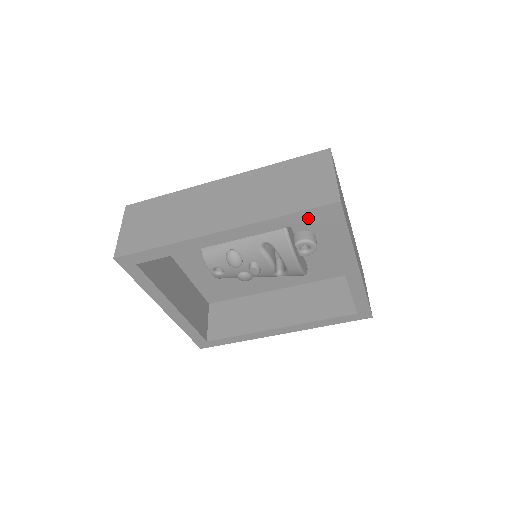
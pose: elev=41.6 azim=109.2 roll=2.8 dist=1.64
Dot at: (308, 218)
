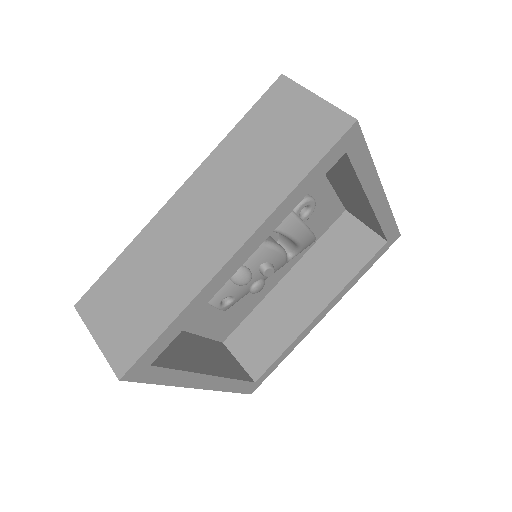
Dot at: (327, 166)
